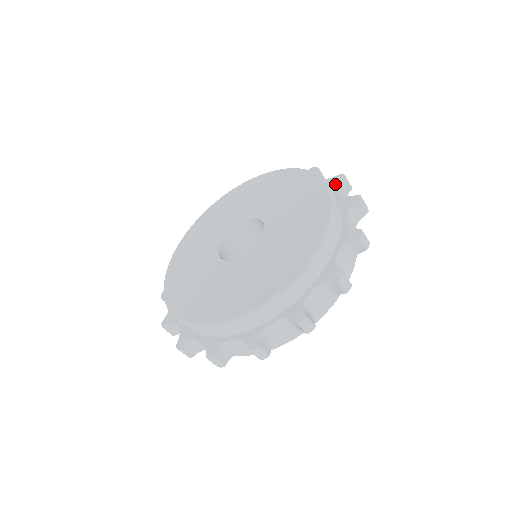
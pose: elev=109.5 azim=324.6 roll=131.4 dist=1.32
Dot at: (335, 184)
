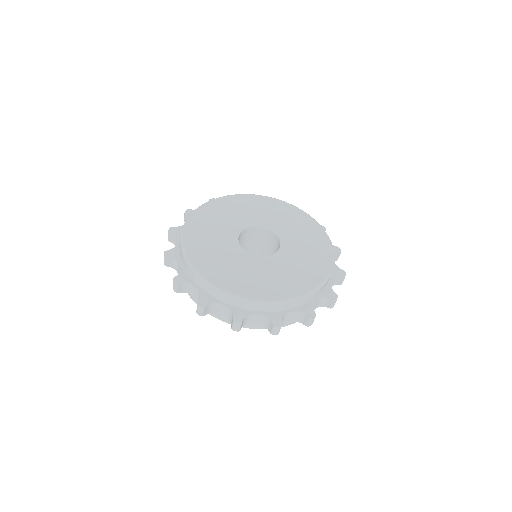
Dot at: occluded
